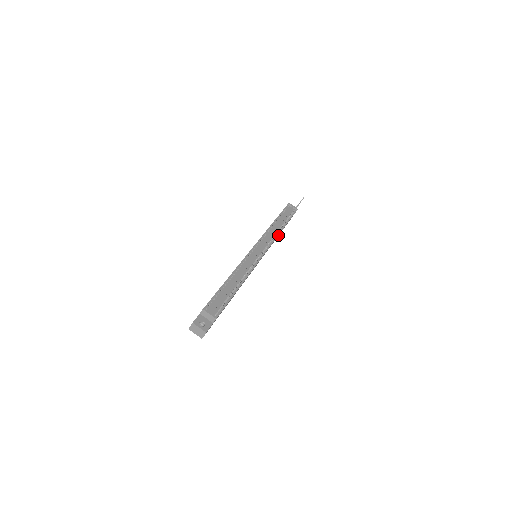
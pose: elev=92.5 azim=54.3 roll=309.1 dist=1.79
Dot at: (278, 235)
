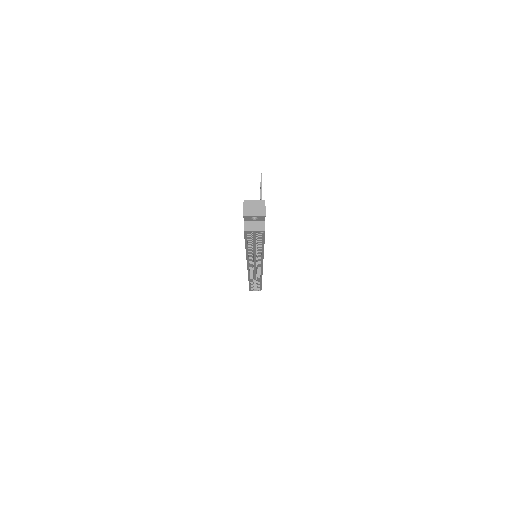
Dot at: occluded
